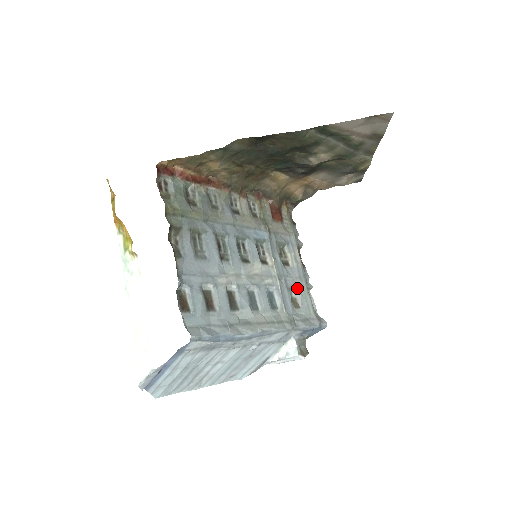
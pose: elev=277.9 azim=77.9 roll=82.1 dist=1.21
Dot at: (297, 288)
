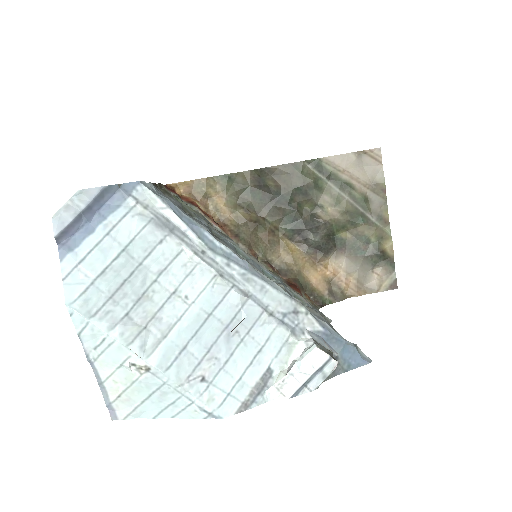
Dot at: occluded
